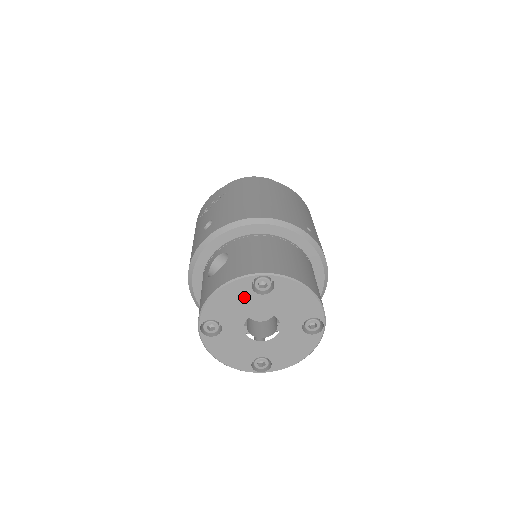
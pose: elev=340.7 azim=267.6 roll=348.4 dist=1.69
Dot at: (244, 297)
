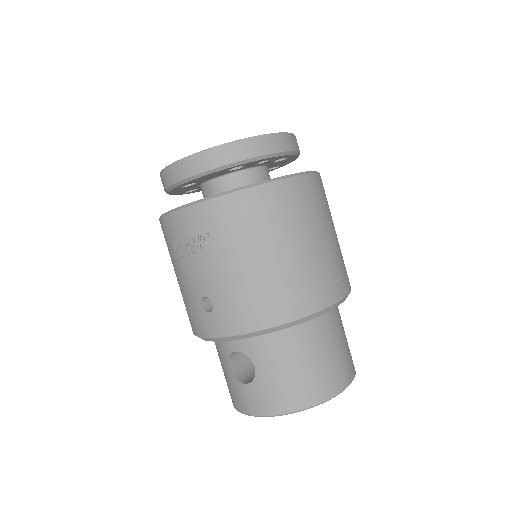
Dot at: occluded
